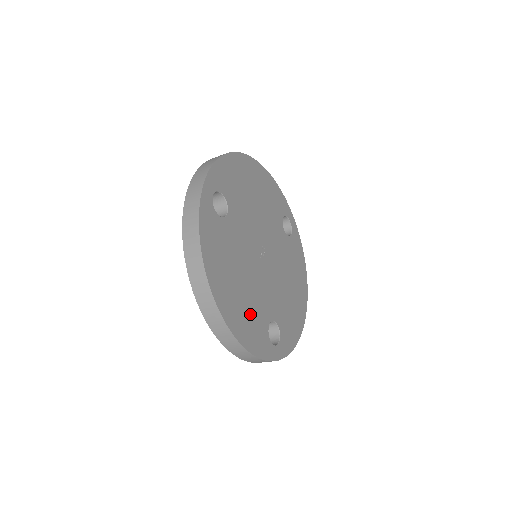
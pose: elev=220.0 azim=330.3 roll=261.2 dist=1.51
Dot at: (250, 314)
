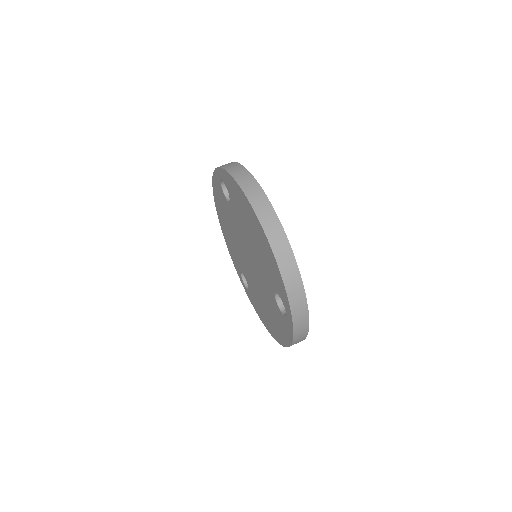
Dot at: occluded
